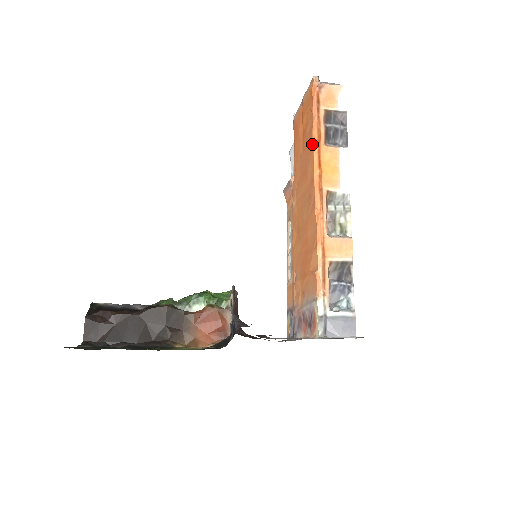
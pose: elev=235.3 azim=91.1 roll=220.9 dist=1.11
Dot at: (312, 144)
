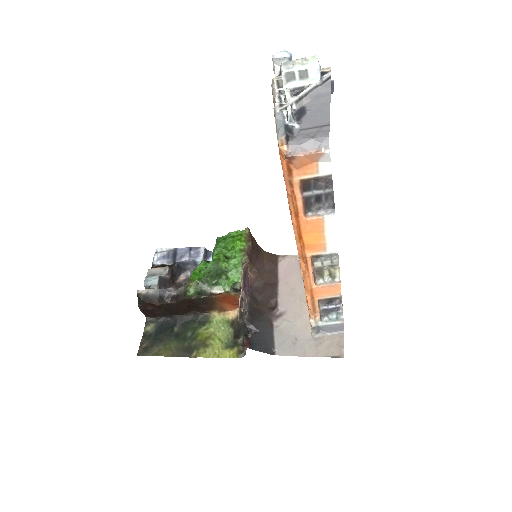
Dot at: (290, 212)
